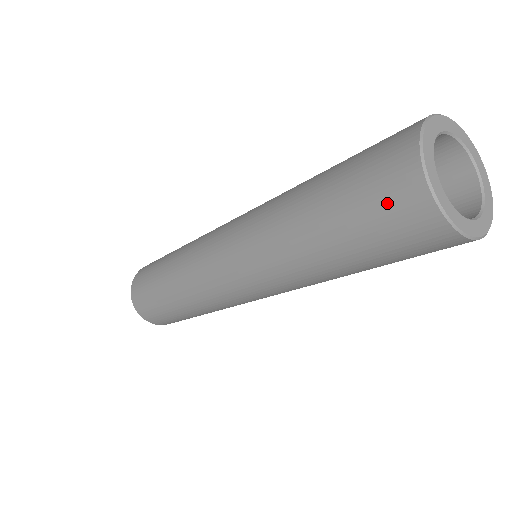
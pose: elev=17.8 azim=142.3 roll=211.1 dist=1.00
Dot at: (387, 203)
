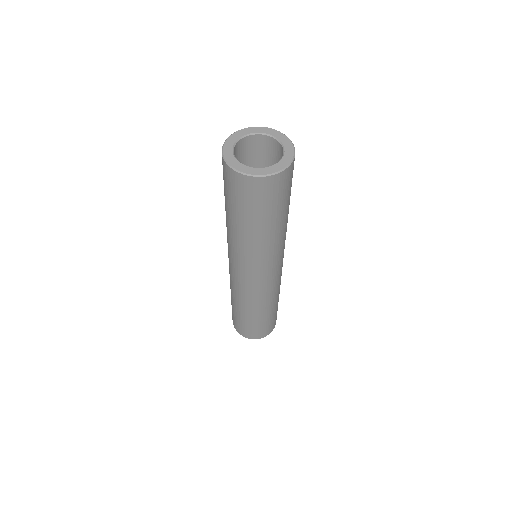
Dot at: (233, 187)
